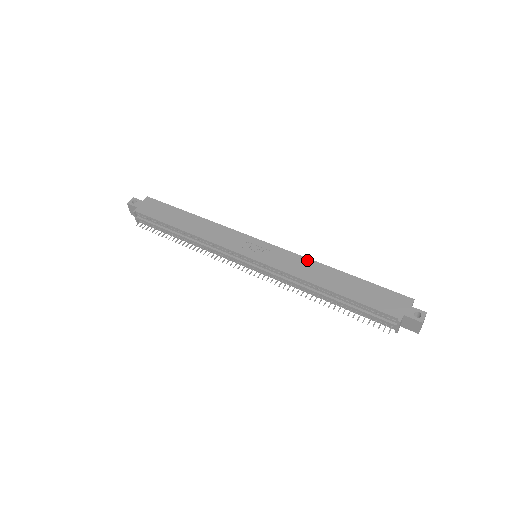
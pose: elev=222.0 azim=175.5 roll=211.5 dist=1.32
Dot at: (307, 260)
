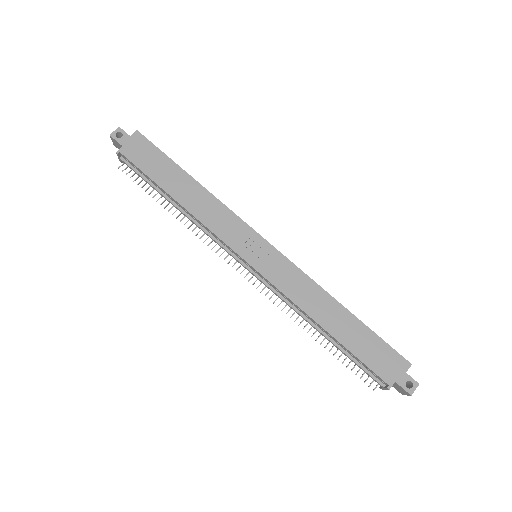
Dot at: (312, 283)
